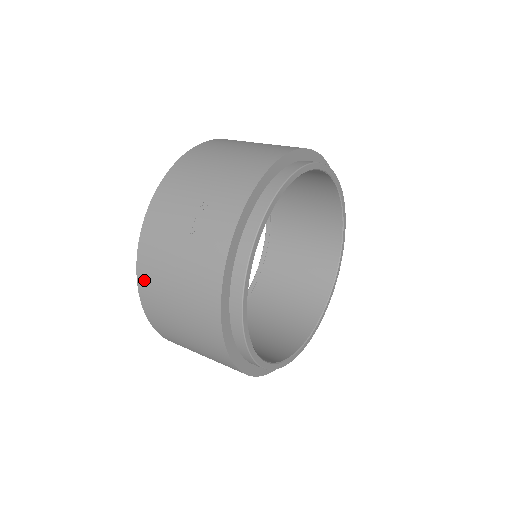
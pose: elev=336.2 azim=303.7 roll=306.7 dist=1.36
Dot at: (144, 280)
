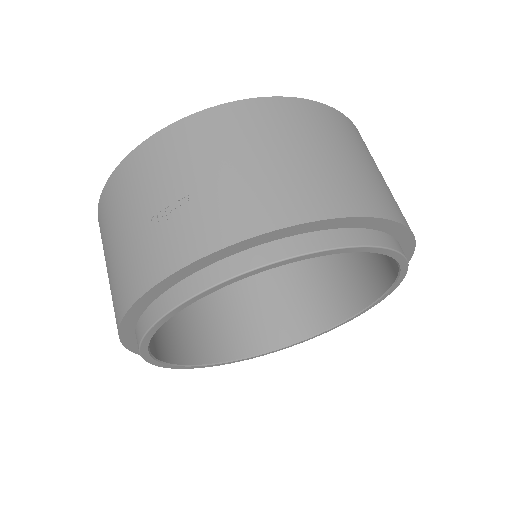
Dot at: (103, 205)
